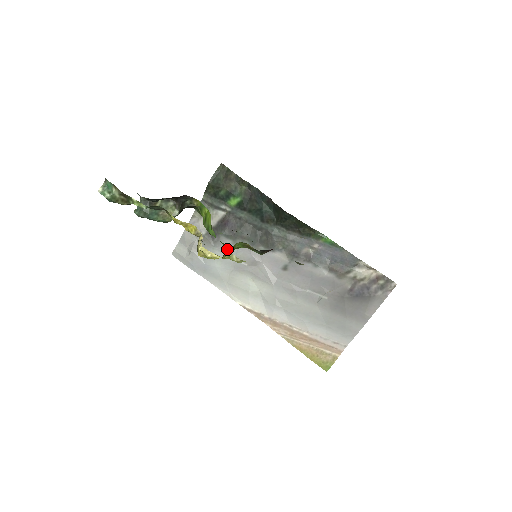
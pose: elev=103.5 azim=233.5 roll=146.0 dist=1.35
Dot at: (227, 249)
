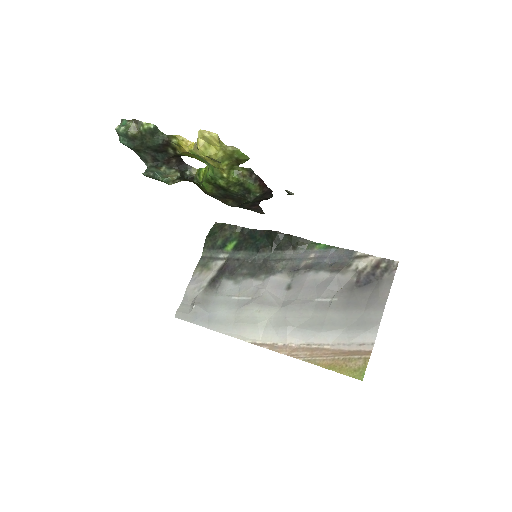
Dot at: (229, 291)
